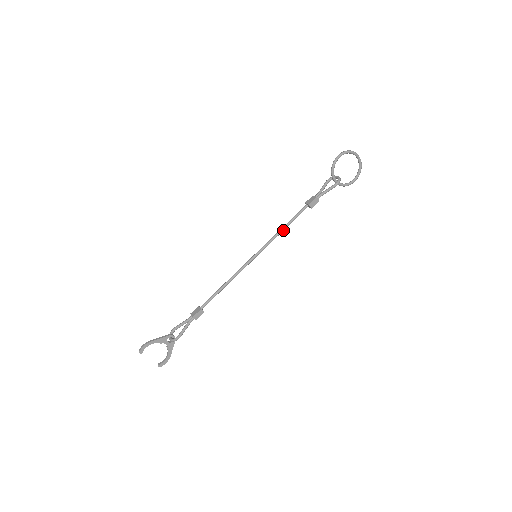
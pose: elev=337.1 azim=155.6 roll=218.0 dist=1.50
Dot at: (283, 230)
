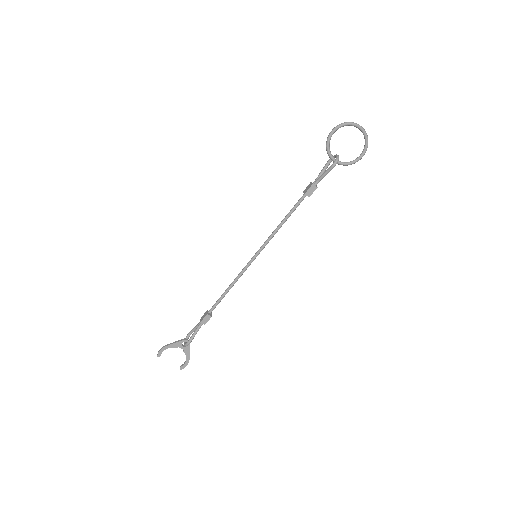
Dot at: (281, 225)
